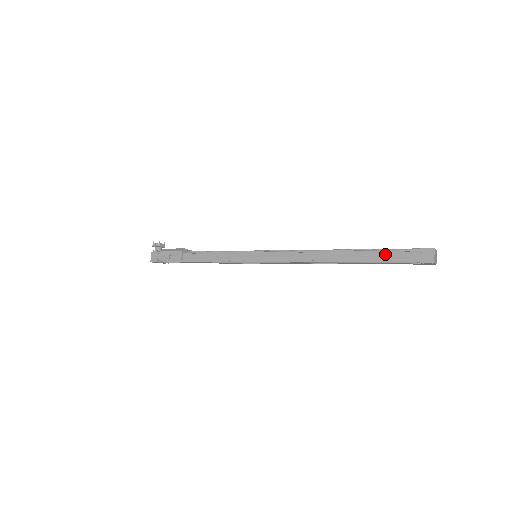
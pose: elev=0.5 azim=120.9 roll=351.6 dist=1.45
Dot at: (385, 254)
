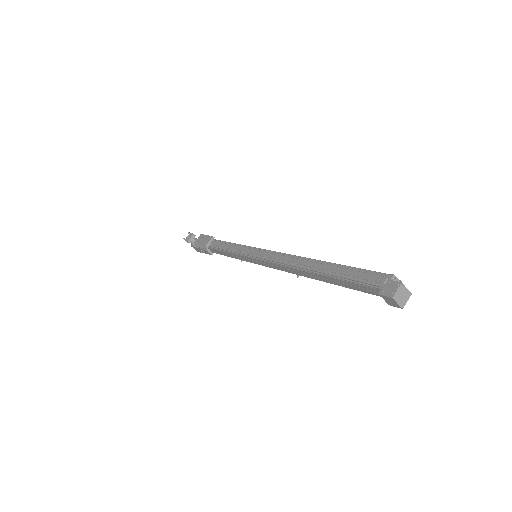
Dot at: (351, 287)
